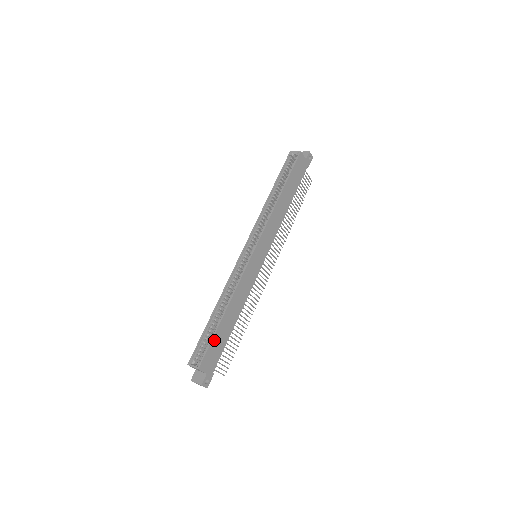
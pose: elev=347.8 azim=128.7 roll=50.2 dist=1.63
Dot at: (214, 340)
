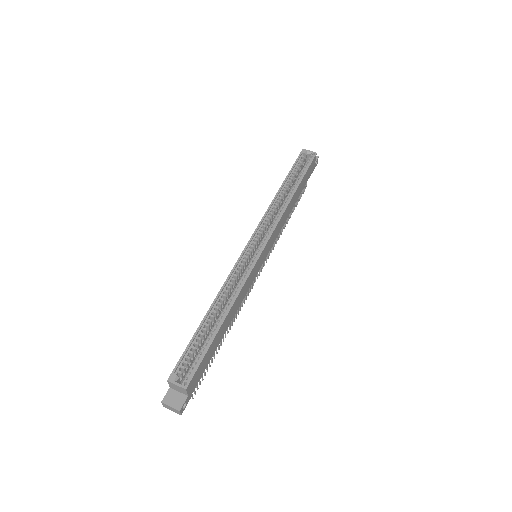
Dot at: (207, 352)
